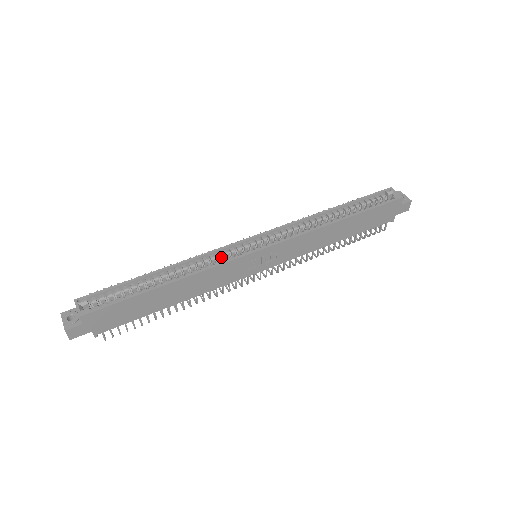
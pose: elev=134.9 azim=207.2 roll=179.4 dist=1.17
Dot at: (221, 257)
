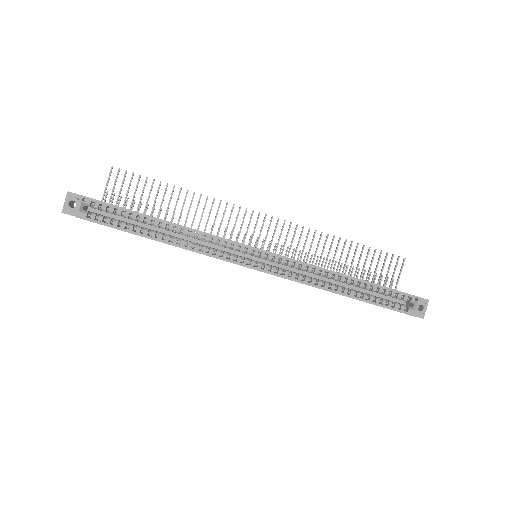
Dot at: occluded
